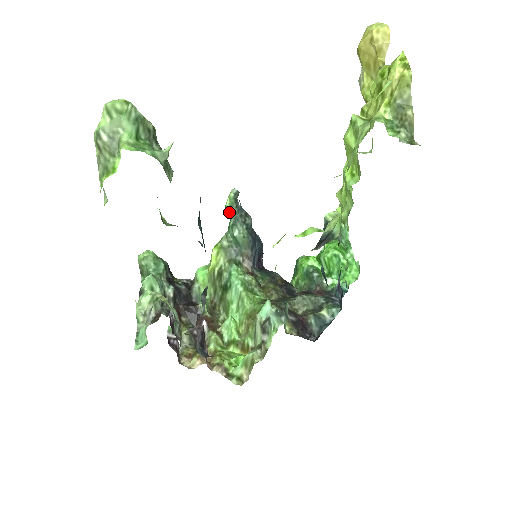
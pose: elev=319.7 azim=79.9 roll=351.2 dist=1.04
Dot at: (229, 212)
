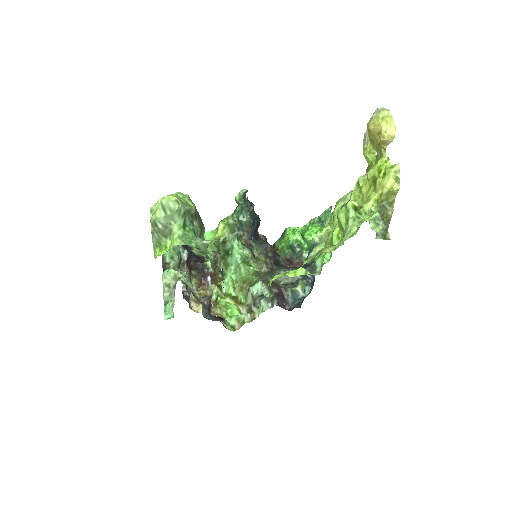
Dot at: (237, 203)
